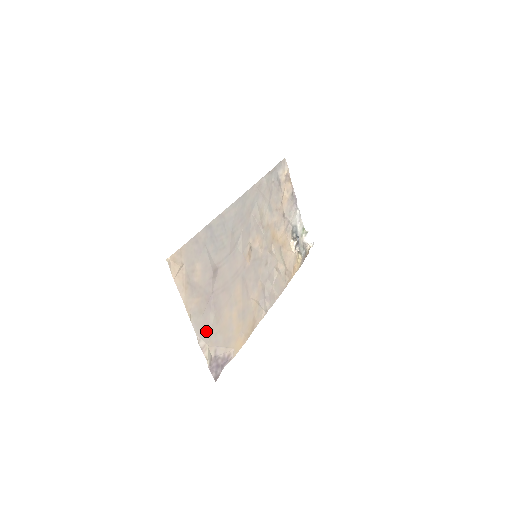
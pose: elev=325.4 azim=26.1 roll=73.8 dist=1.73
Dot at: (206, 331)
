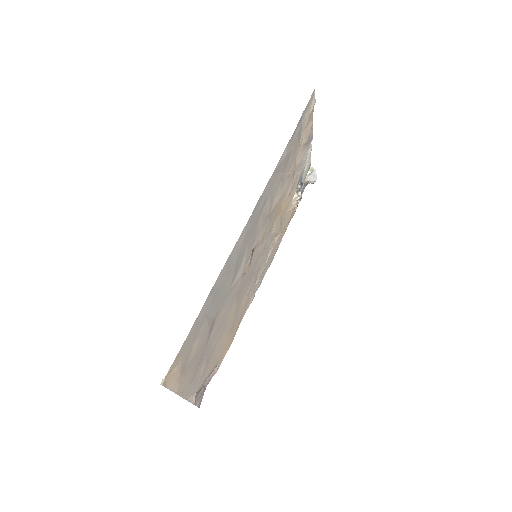
Dot at: (196, 384)
